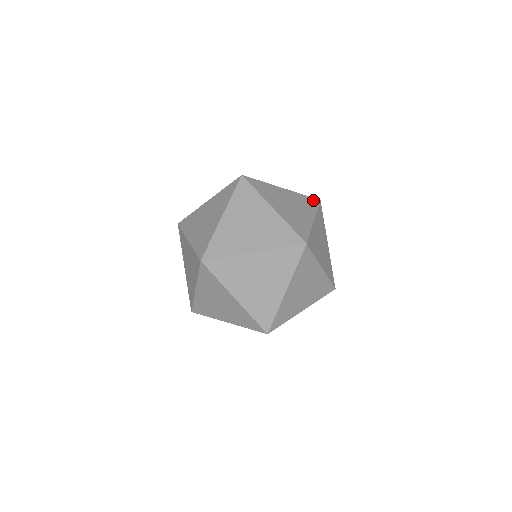
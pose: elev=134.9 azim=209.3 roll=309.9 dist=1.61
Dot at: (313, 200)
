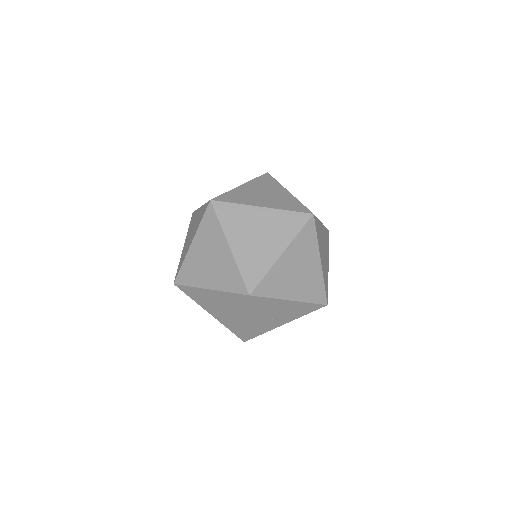
Dot at: occluded
